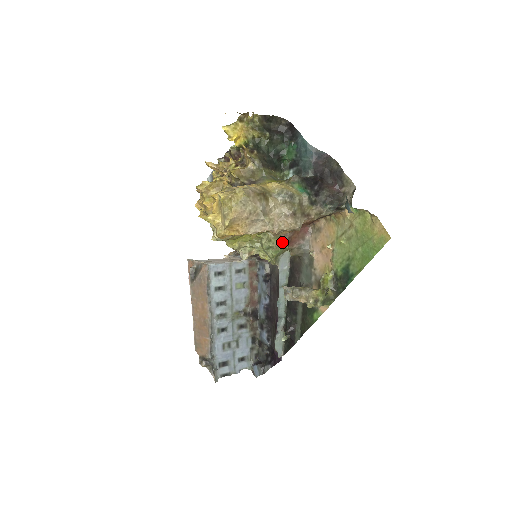
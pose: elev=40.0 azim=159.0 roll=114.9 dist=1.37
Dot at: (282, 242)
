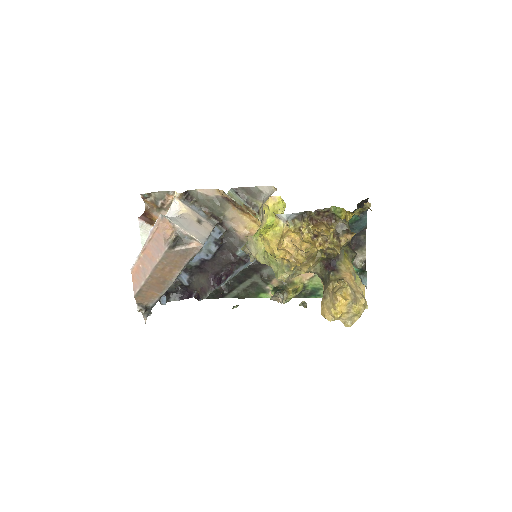
Dot at: occluded
